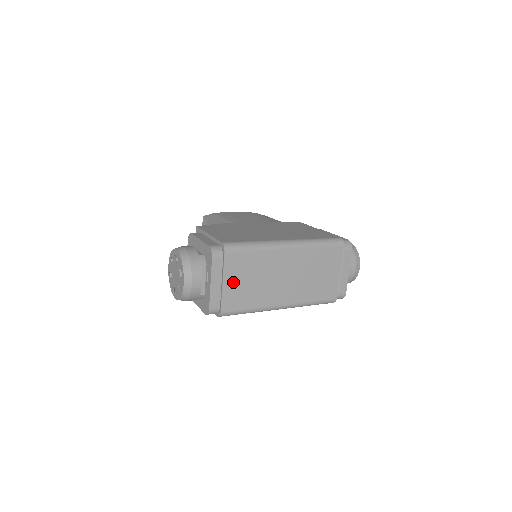
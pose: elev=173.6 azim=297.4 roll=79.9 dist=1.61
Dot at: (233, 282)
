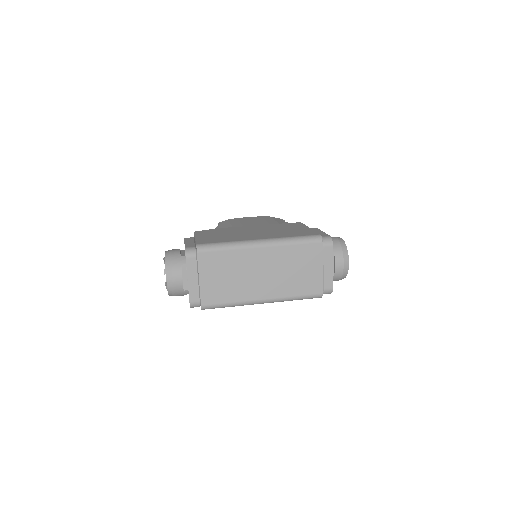
Dot at: (209, 279)
